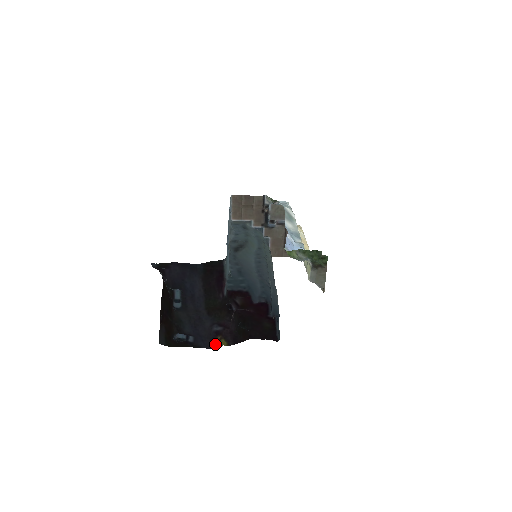
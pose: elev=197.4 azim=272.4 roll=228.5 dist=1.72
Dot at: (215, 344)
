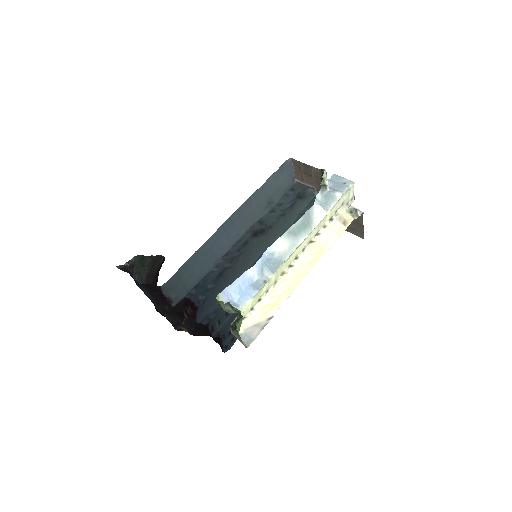
Dot at: (180, 328)
